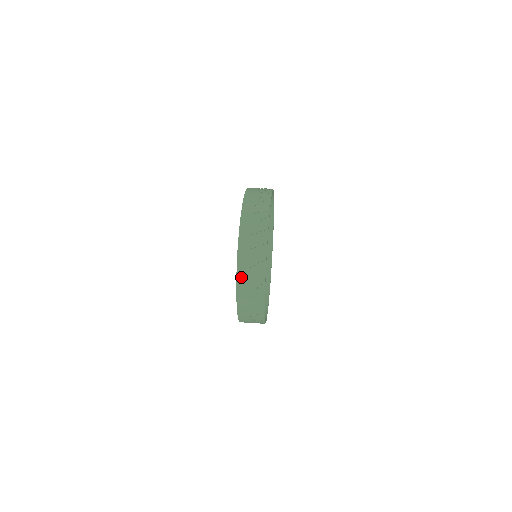
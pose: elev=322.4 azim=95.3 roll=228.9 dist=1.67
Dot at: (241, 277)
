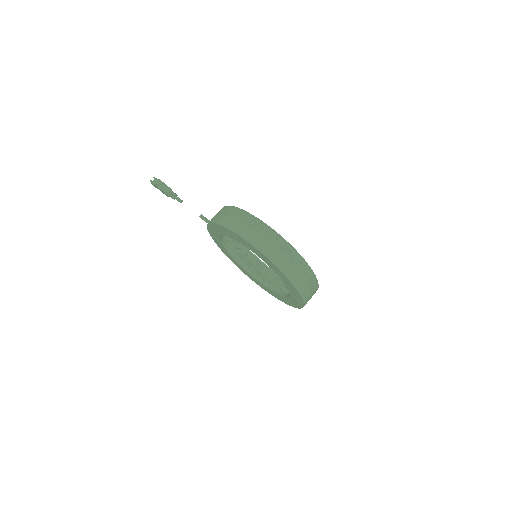
Dot at: occluded
